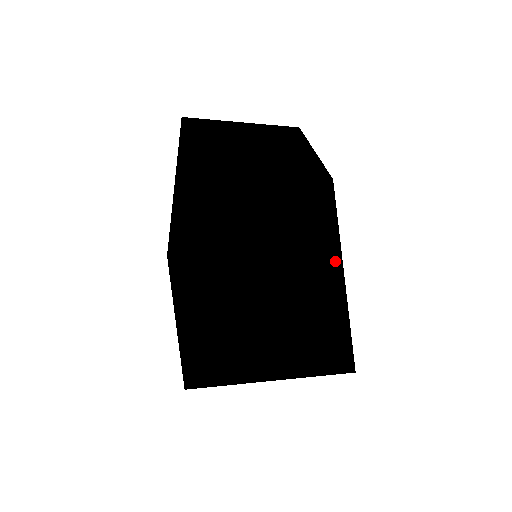
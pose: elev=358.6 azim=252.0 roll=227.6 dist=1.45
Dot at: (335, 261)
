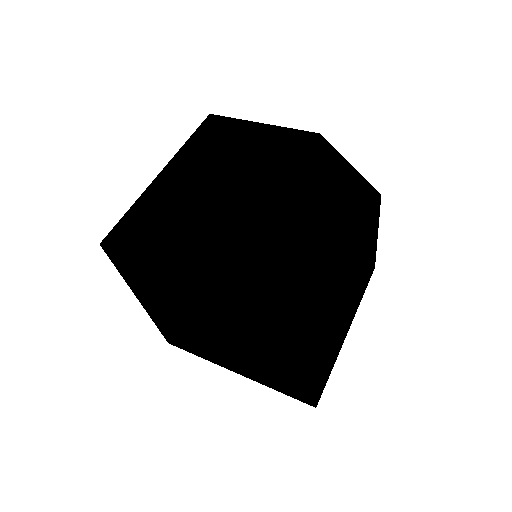
Dot at: (332, 288)
